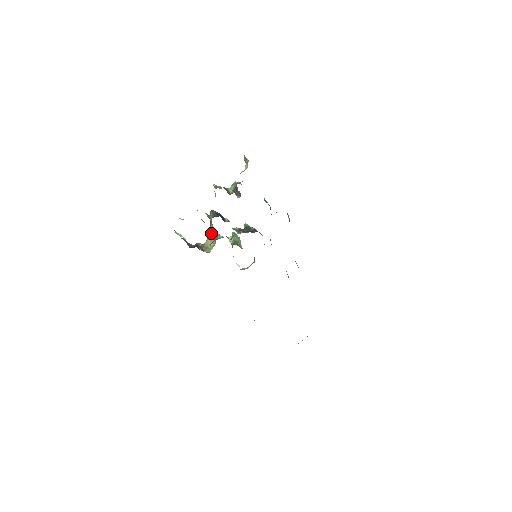
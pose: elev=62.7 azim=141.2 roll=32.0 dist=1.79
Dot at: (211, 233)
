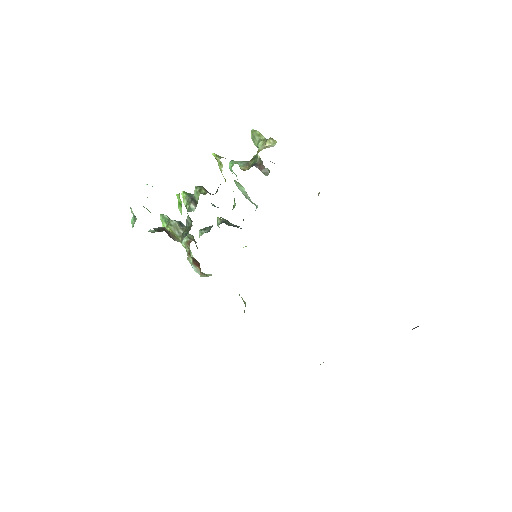
Dot at: (170, 219)
